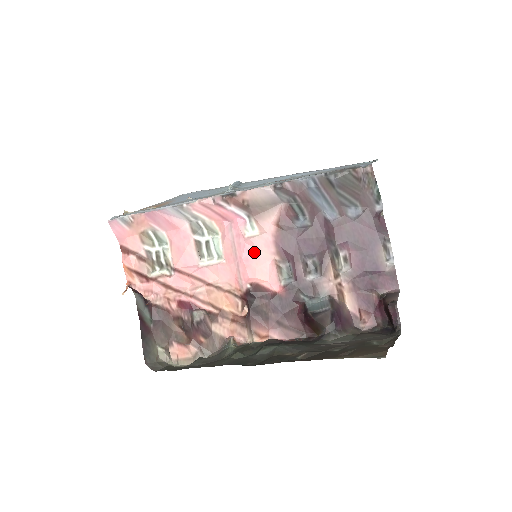
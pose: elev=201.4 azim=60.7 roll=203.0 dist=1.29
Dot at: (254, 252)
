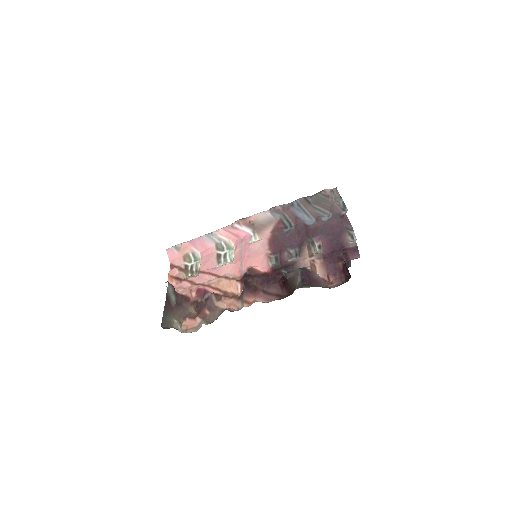
Dot at: (254, 251)
